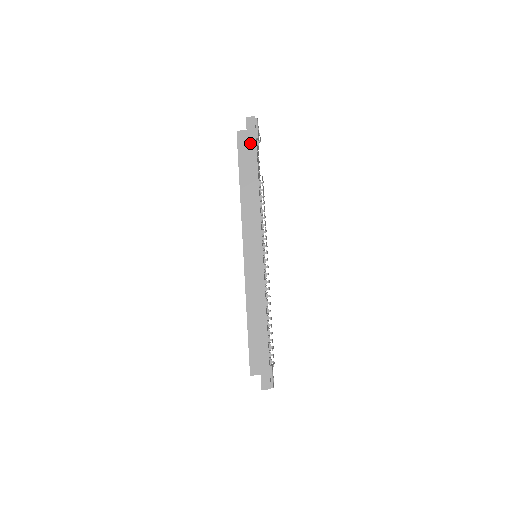
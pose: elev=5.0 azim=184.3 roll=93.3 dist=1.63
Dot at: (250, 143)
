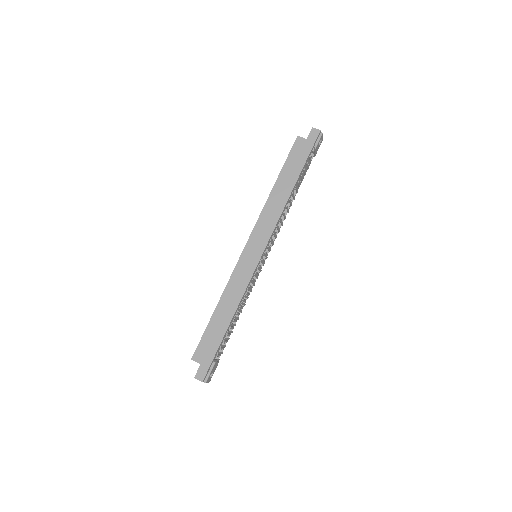
Dot at: (304, 152)
